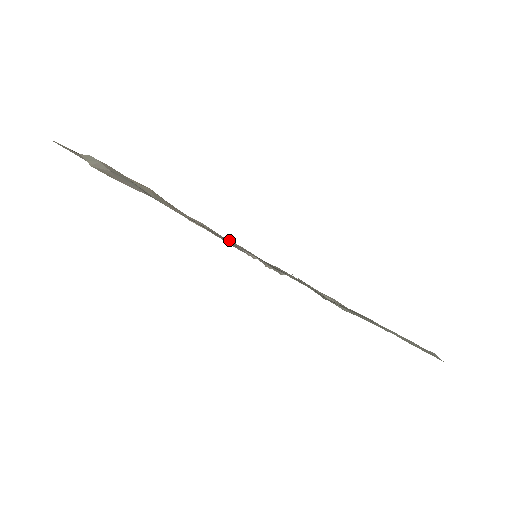
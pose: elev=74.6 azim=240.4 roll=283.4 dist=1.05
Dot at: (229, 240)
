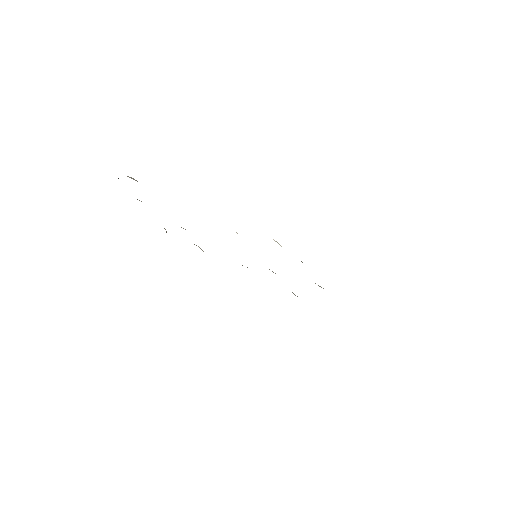
Dot at: occluded
